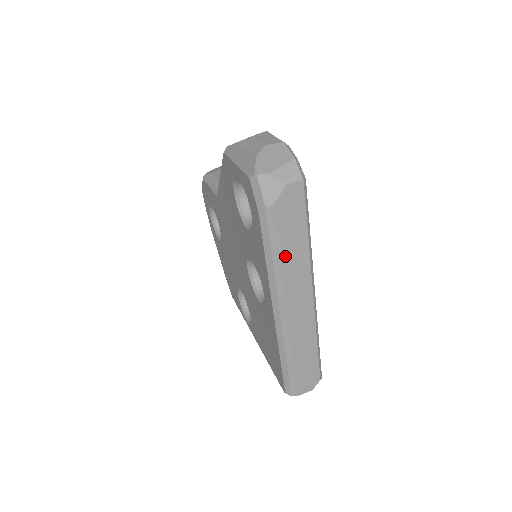
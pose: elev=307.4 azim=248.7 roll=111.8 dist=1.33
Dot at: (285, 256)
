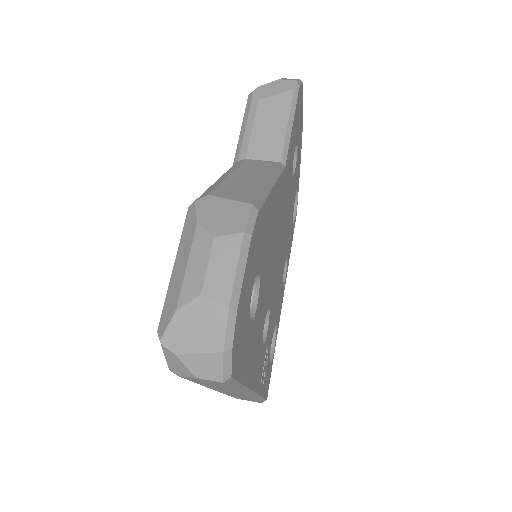
Dot at: (206, 385)
